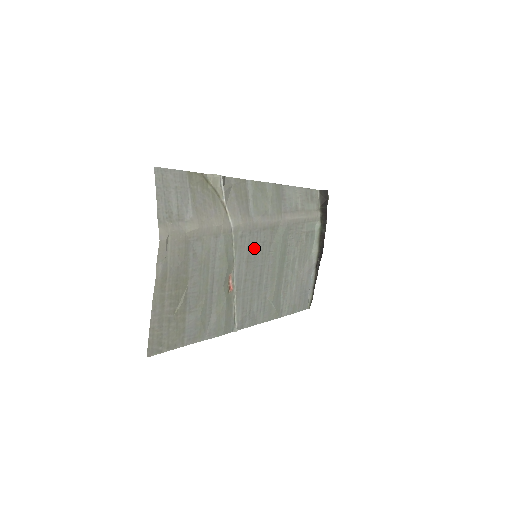
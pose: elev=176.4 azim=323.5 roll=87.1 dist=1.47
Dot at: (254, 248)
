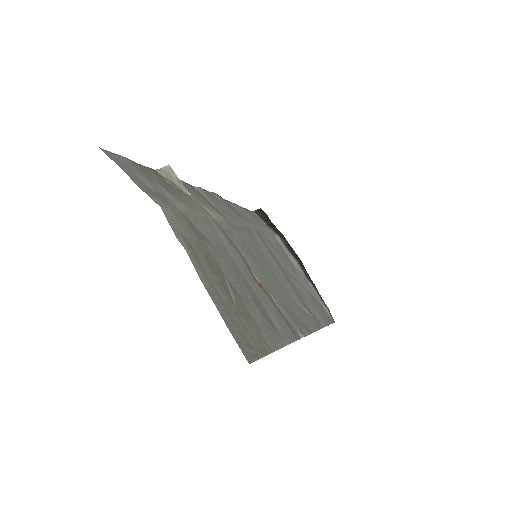
Dot at: (248, 247)
